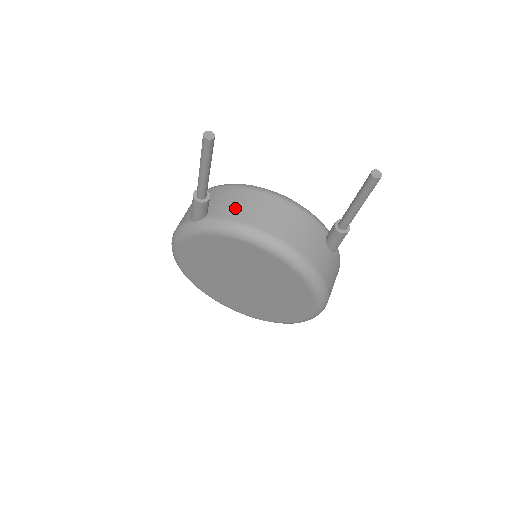
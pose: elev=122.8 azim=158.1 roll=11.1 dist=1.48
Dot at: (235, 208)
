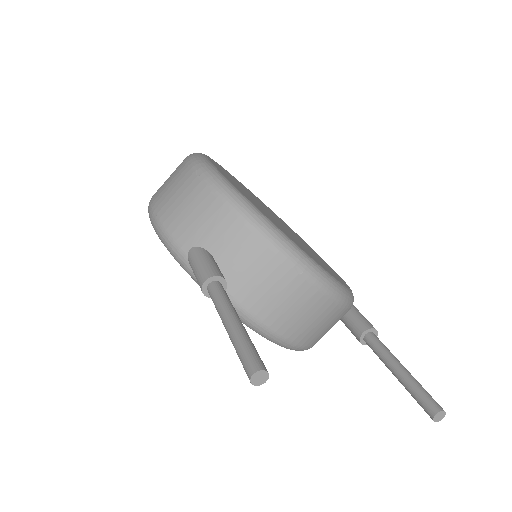
Dot at: (254, 289)
